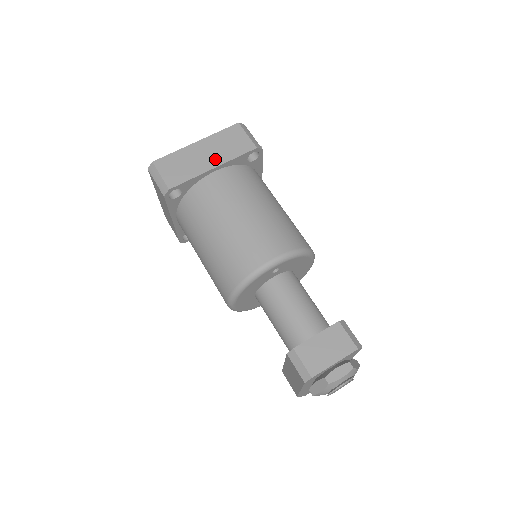
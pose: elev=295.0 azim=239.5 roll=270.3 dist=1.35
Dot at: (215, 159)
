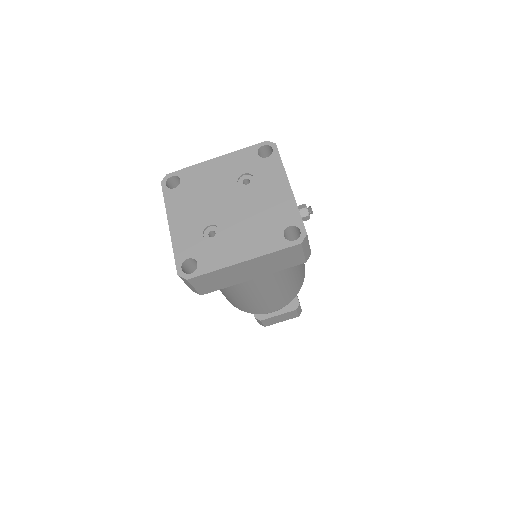
Dot at: (257, 273)
